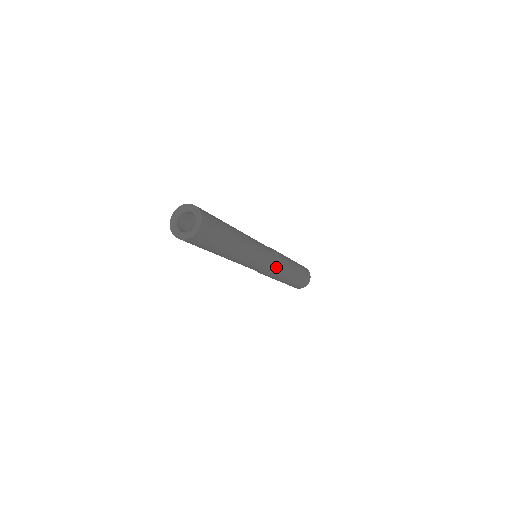
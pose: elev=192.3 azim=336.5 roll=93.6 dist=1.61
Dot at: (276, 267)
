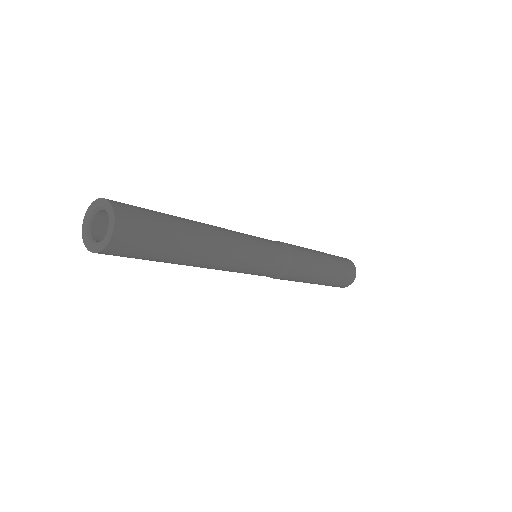
Dot at: (291, 257)
